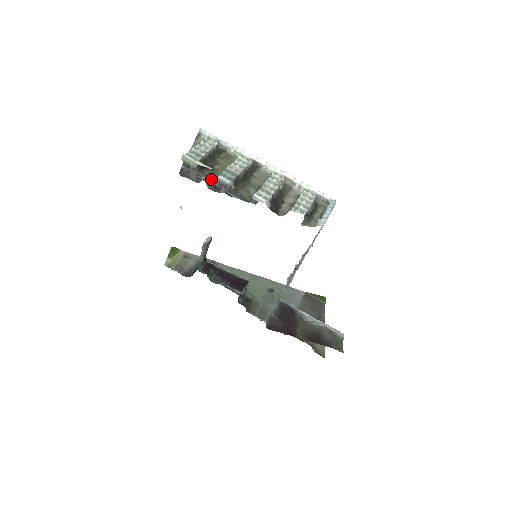
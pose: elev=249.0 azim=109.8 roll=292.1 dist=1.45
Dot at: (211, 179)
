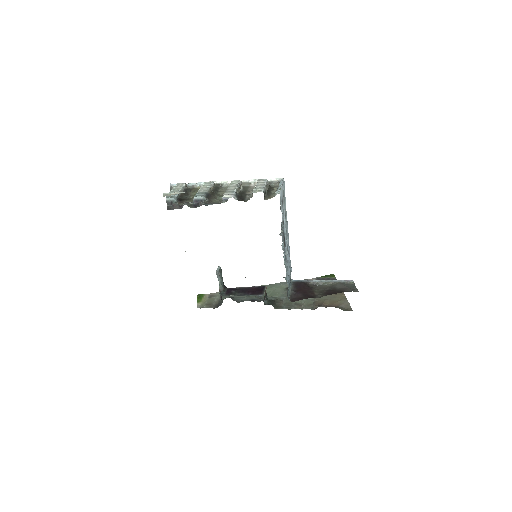
Dot at: (190, 203)
